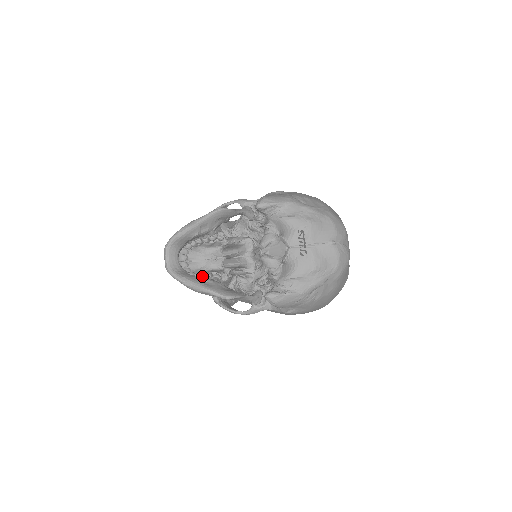
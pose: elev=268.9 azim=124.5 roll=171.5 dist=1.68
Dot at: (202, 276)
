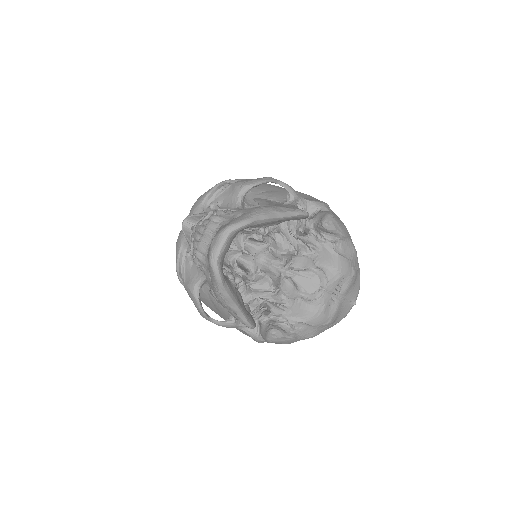
Dot at: occluded
